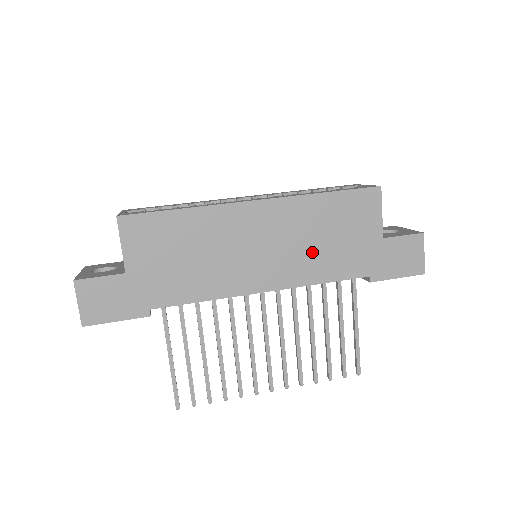
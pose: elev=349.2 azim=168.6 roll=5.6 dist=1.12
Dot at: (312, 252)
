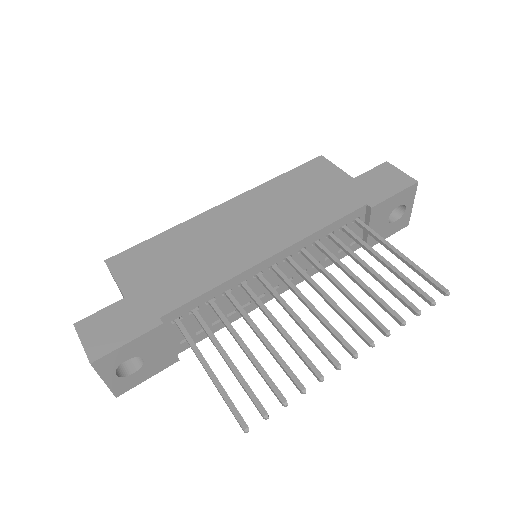
Dot at: (296, 212)
